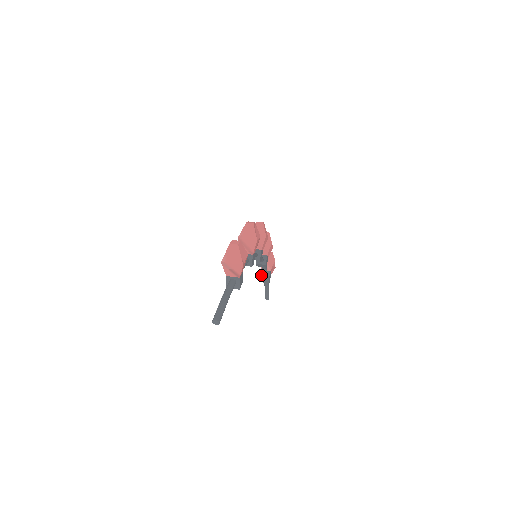
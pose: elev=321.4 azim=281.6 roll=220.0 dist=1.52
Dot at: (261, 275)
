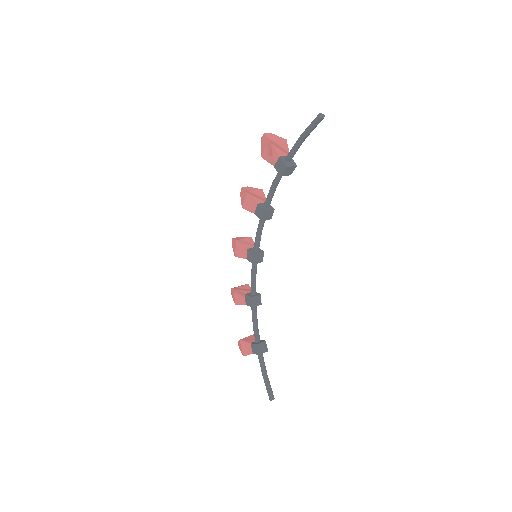
Dot at: (255, 343)
